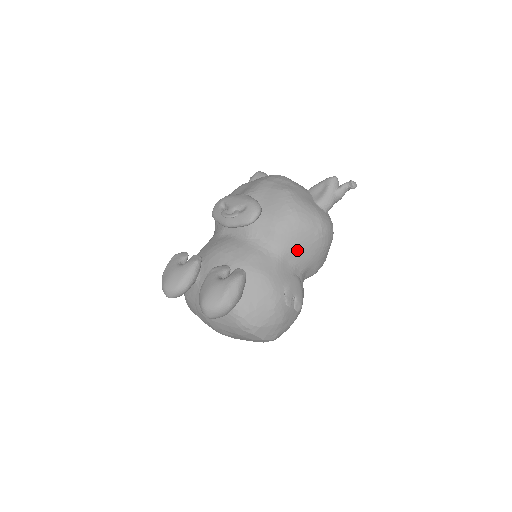
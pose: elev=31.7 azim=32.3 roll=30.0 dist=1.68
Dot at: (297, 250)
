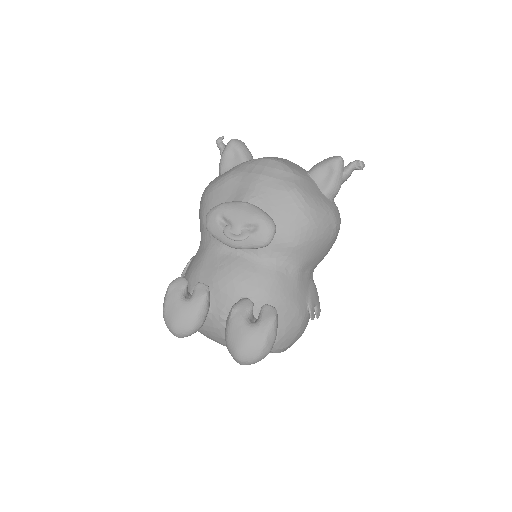
Dot at: (314, 258)
